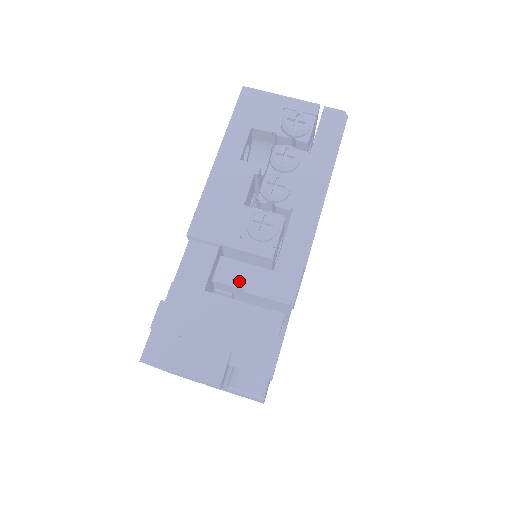
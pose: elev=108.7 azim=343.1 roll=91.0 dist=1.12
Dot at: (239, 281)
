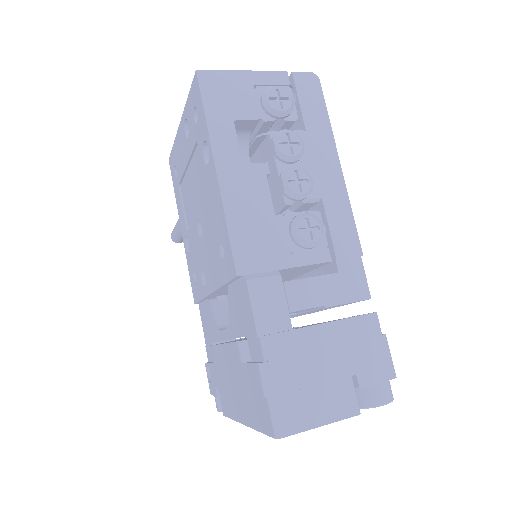
Dot at: (315, 299)
